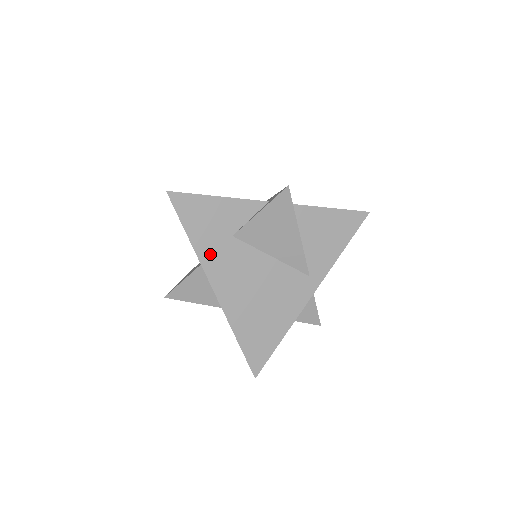
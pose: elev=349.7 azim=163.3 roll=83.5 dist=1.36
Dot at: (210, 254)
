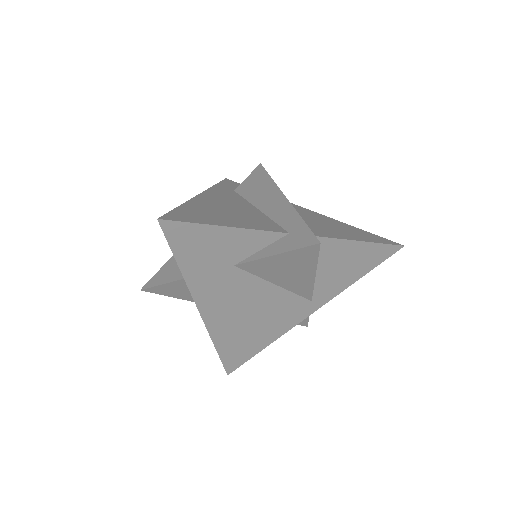
Dot at: (203, 282)
